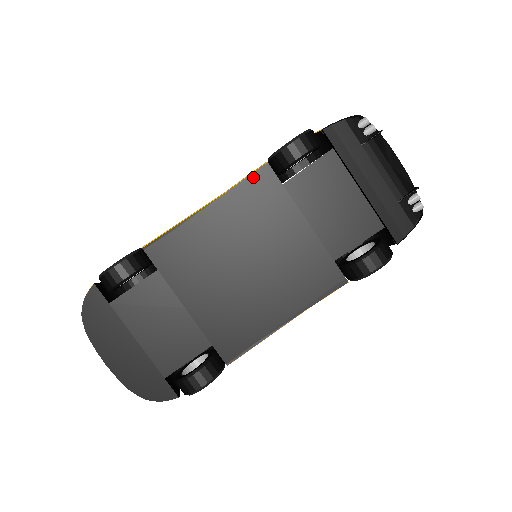
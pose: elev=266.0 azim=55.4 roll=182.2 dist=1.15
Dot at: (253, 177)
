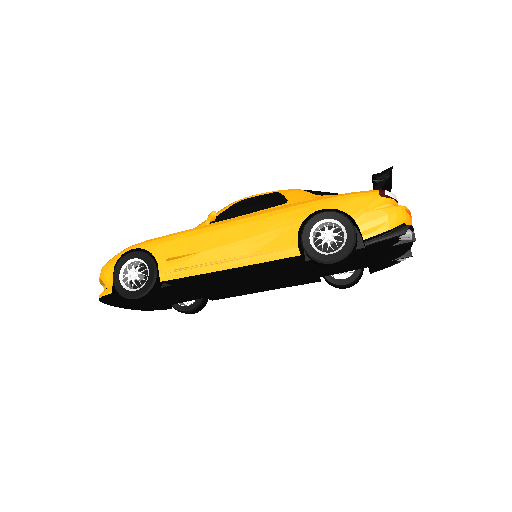
Dot at: (282, 260)
